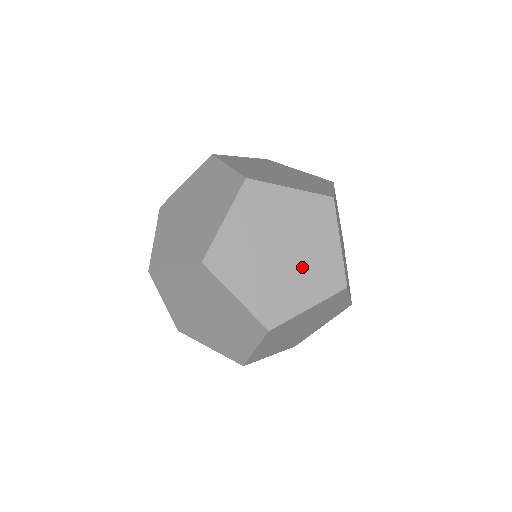
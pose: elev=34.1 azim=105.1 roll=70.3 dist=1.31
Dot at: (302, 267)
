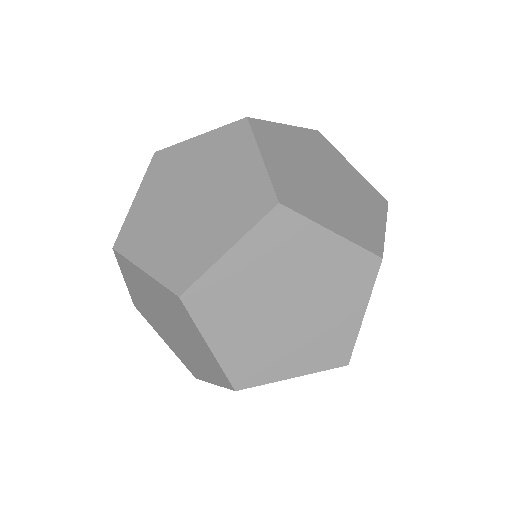
Dot at: (321, 295)
